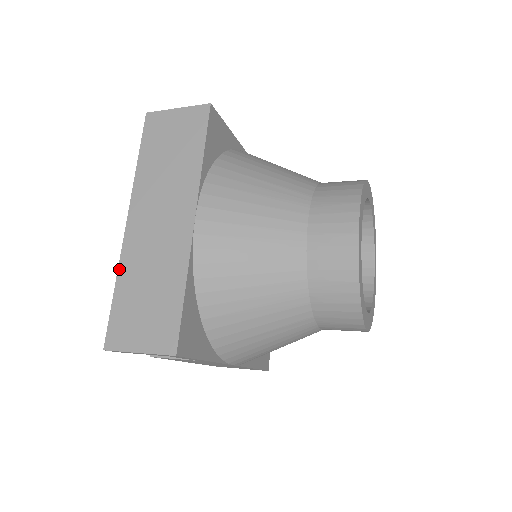
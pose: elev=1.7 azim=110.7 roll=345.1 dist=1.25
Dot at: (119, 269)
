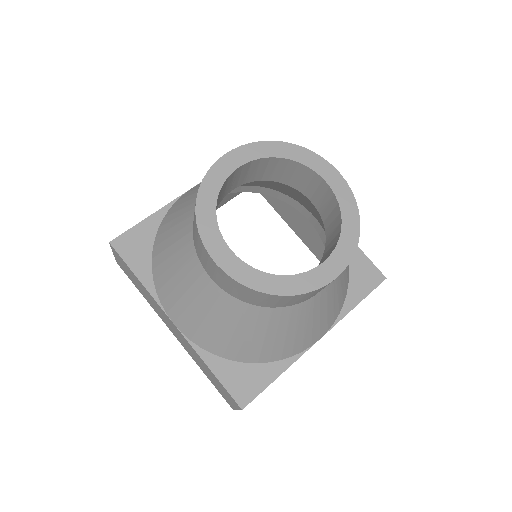
Dot at: (196, 363)
